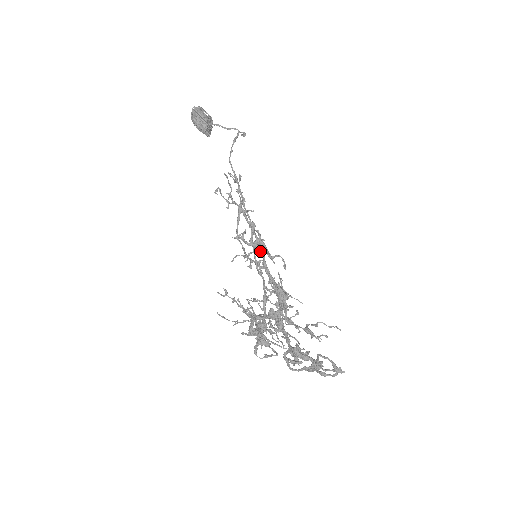
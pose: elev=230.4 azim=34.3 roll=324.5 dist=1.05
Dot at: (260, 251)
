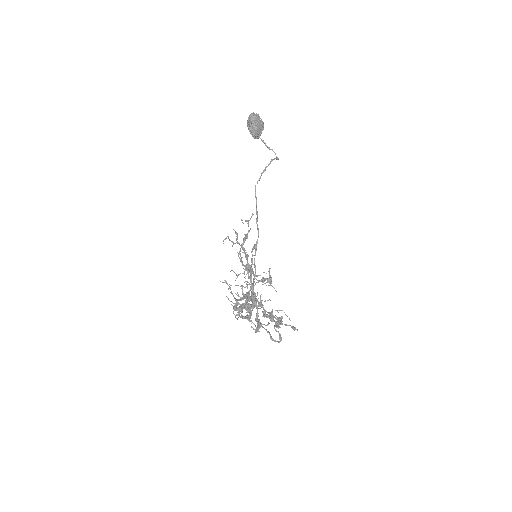
Dot at: (248, 272)
